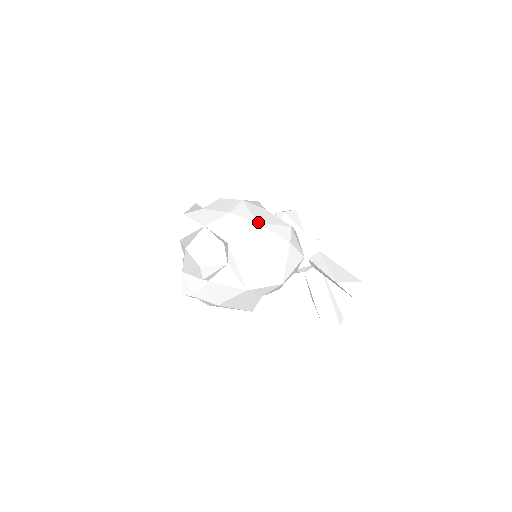
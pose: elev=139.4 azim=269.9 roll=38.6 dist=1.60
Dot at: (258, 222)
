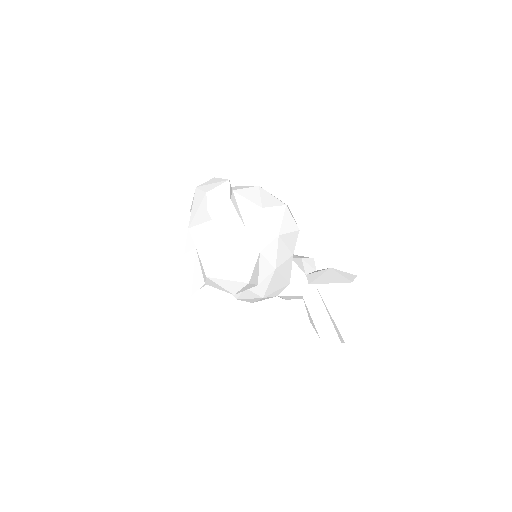
Dot at: (259, 186)
